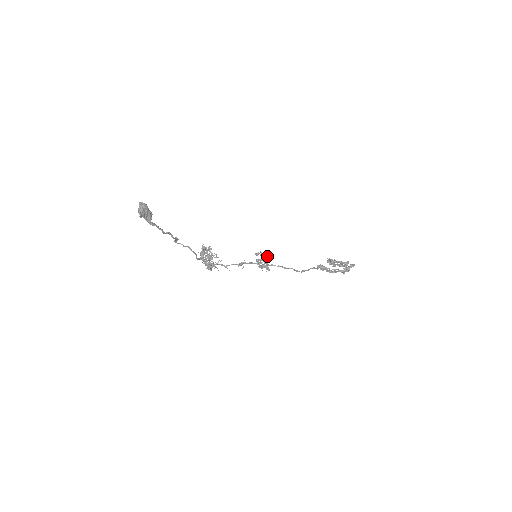
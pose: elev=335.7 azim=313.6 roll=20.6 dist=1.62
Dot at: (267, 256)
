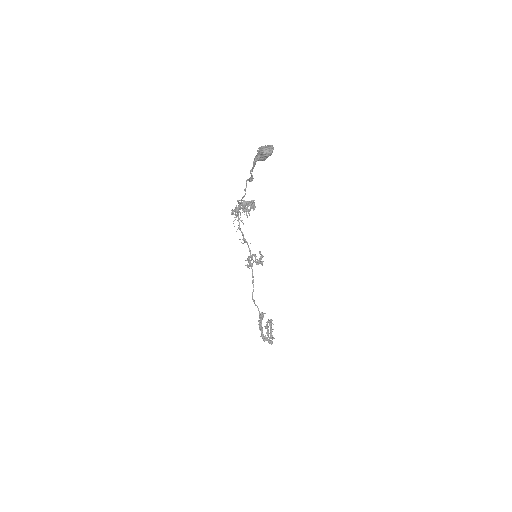
Dot at: occluded
